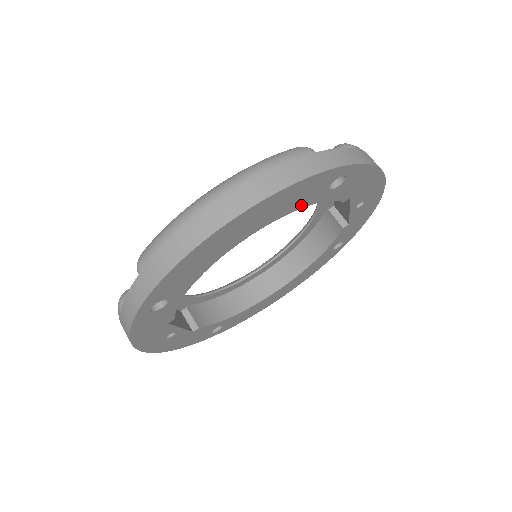
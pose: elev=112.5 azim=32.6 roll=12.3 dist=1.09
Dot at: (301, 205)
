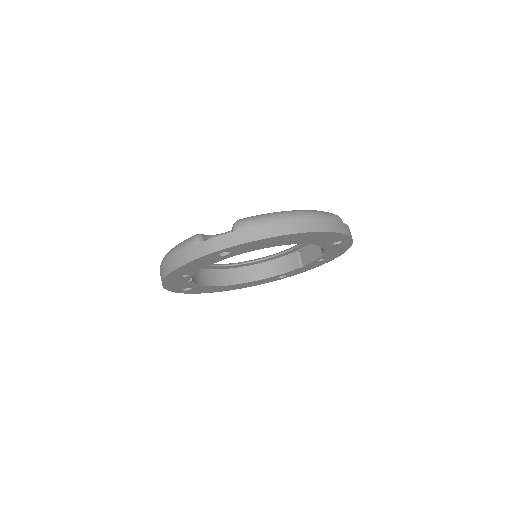
Dot at: (319, 243)
